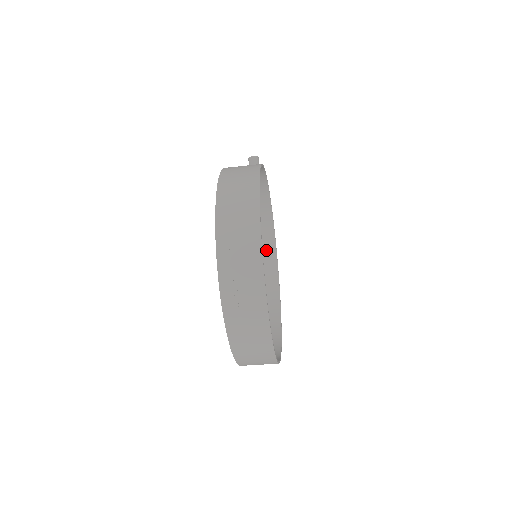
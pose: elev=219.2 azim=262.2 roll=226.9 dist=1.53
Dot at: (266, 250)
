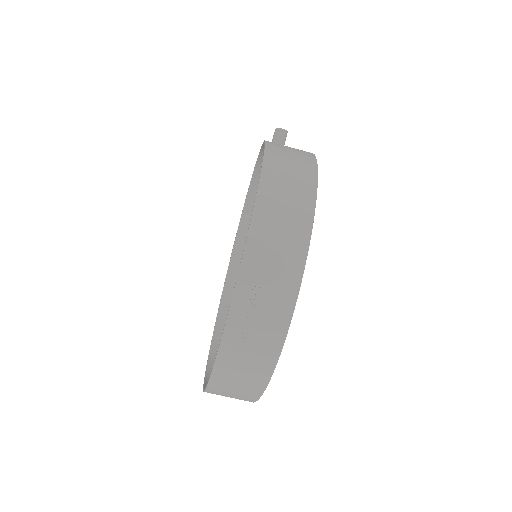
Dot at: occluded
